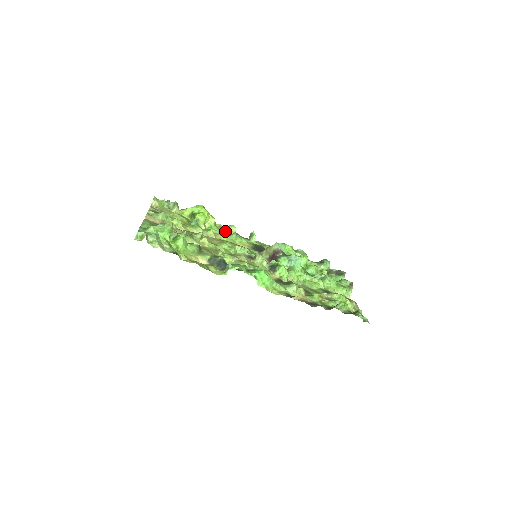
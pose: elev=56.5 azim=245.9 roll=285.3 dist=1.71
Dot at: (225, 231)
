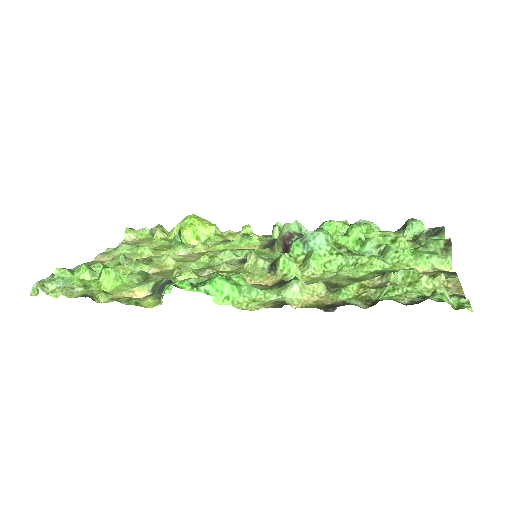
Dot at: (236, 237)
